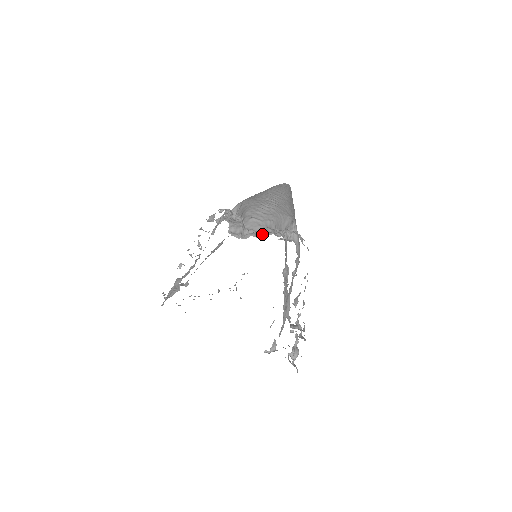
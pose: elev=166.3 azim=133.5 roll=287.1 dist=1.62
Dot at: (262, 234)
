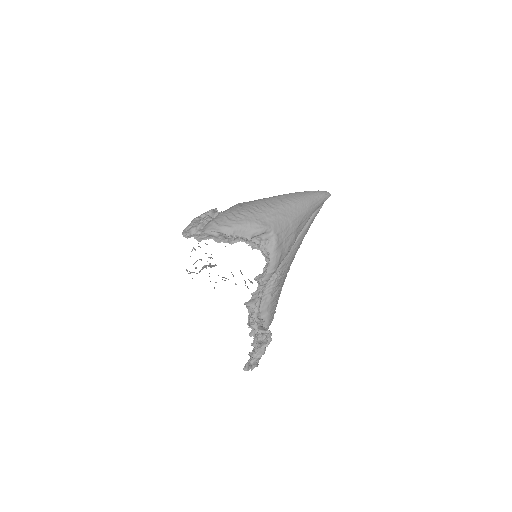
Dot at: (203, 237)
